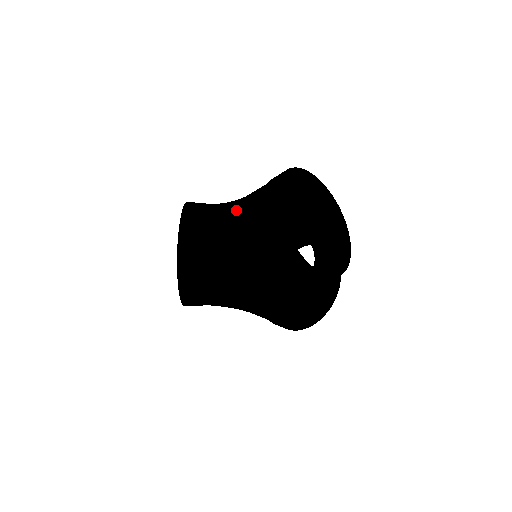
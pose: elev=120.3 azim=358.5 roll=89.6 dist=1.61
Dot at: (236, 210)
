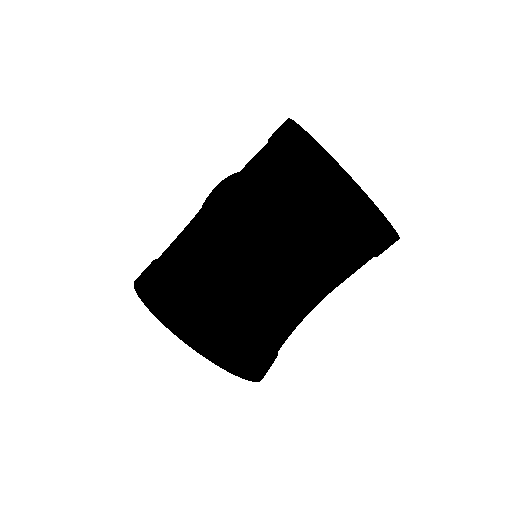
Dot at: (271, 246)
